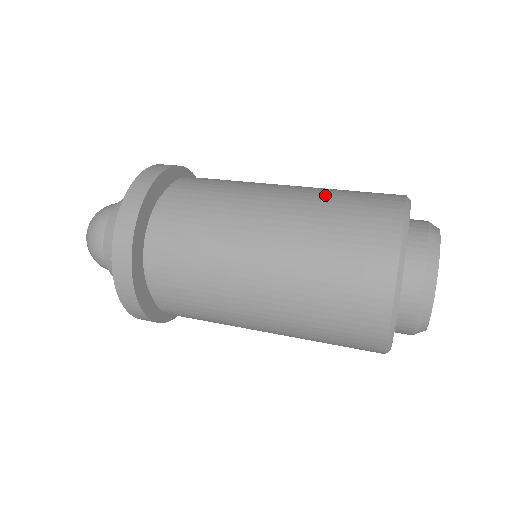
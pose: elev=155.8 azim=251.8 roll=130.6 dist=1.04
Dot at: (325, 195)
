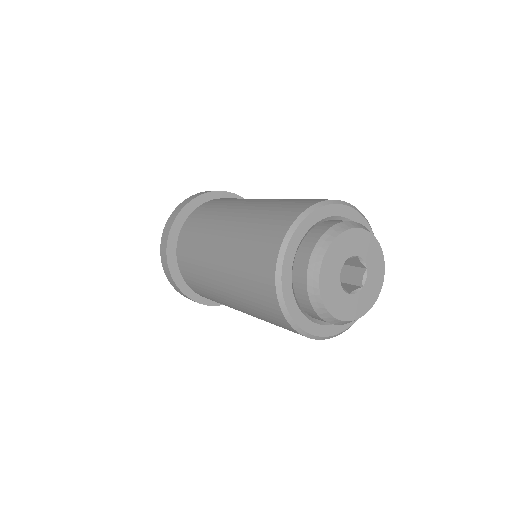
Dot at: (288, 199)
